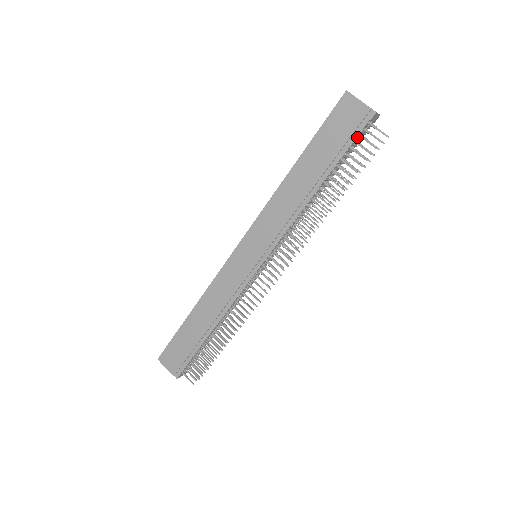
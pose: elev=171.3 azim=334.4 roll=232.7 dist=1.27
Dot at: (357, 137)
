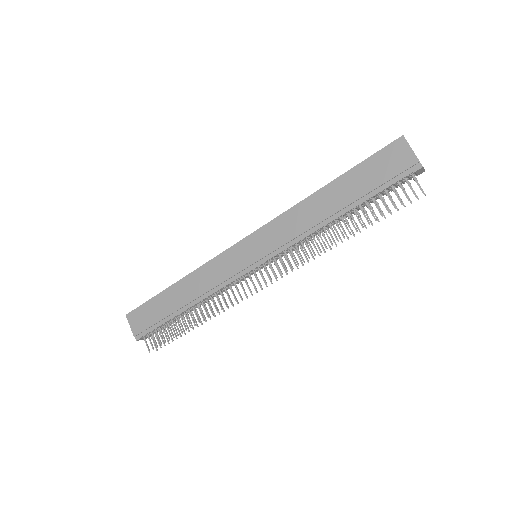
Dot at: (395, 183)
